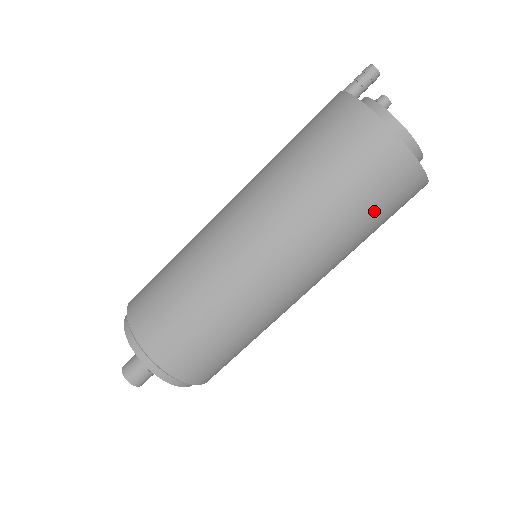
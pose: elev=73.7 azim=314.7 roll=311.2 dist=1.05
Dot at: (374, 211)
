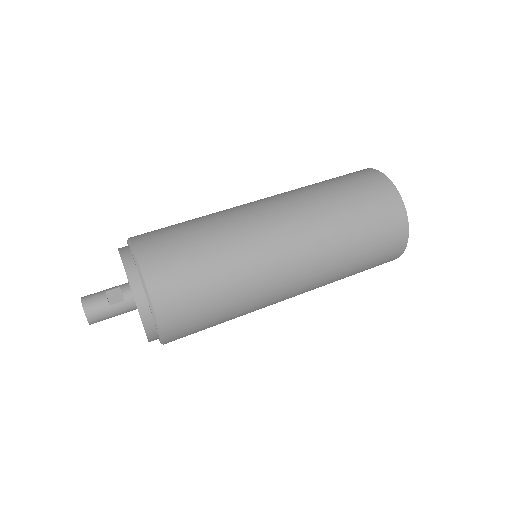
Dot at: (346, 188)
